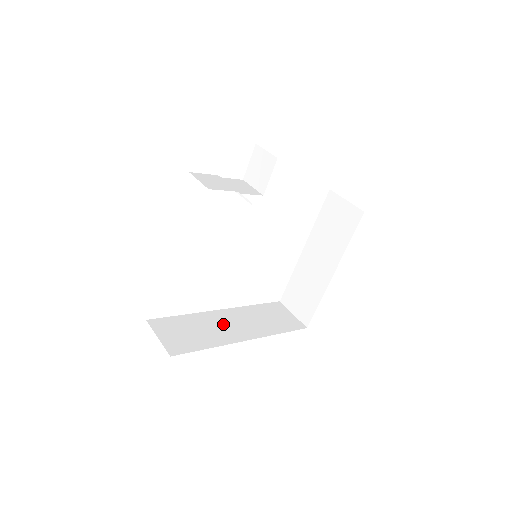
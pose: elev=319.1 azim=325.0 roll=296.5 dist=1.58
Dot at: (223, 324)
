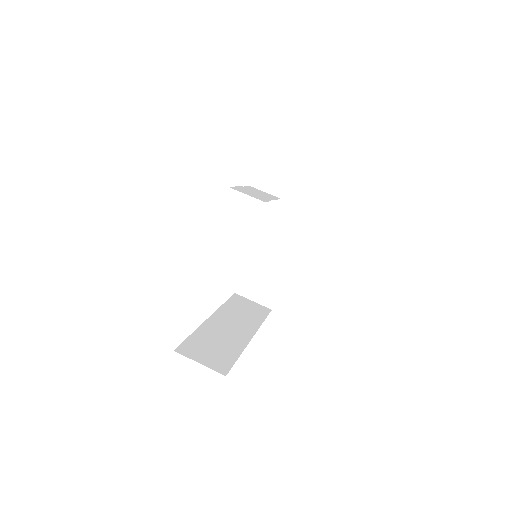
Dot at: (225, 330)
